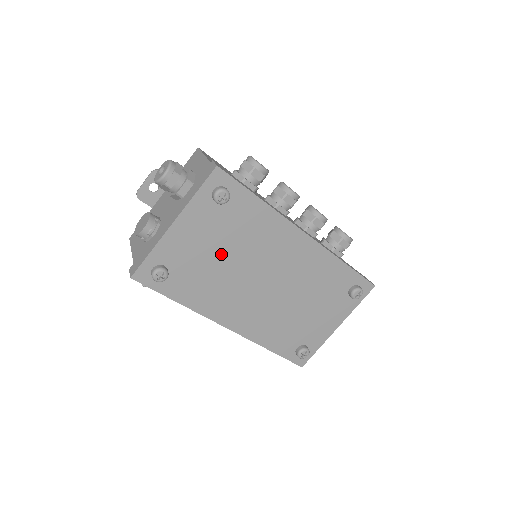
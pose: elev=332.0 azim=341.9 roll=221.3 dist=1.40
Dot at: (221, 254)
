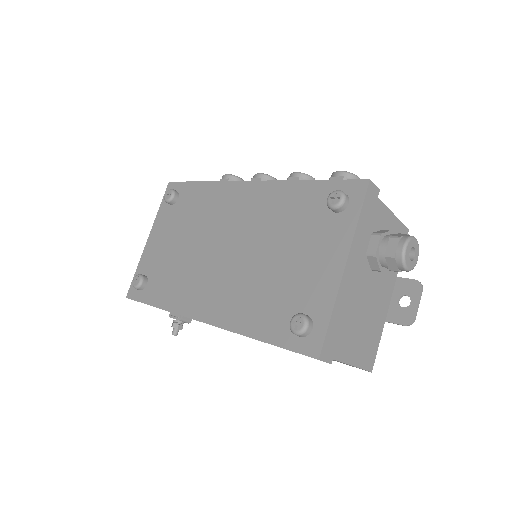
Dot at: (182, 243)
